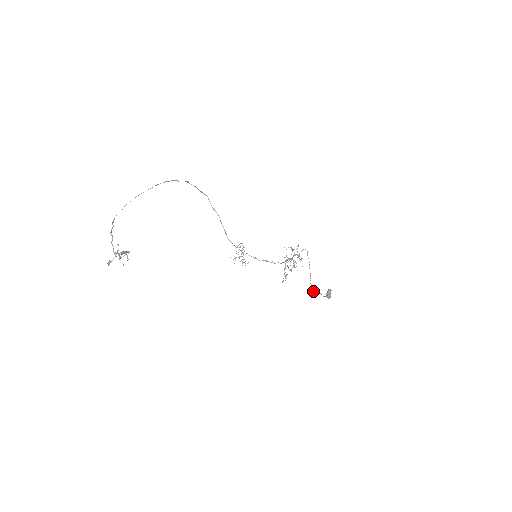
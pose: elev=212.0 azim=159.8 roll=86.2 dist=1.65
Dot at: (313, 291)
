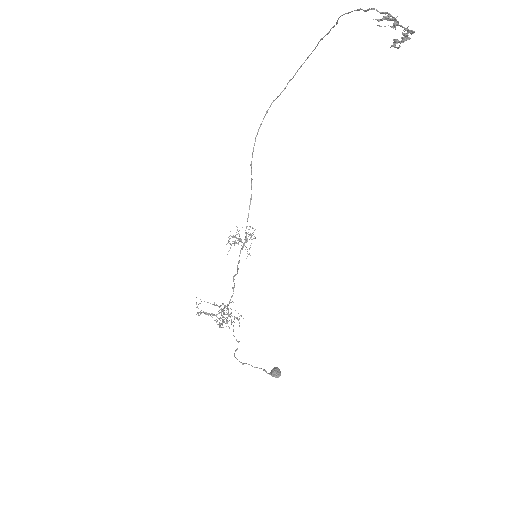
Dot at: (246, 363)
